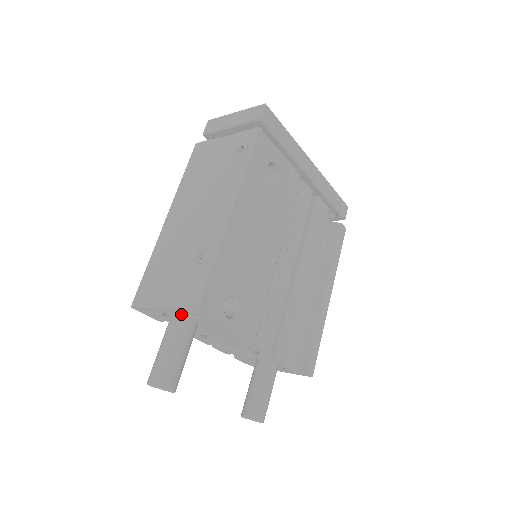
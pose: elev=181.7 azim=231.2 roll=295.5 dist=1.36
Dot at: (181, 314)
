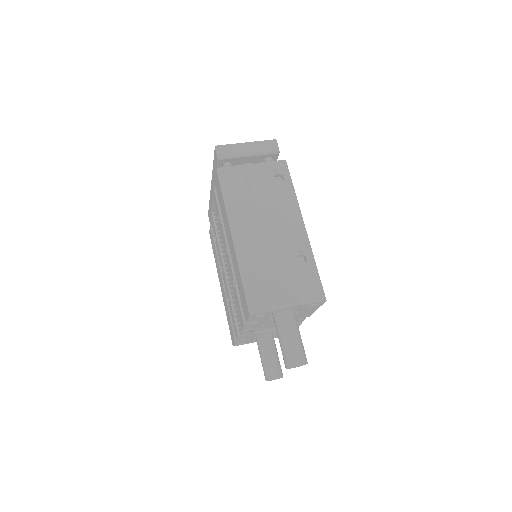
Dot at: (302, 307)
